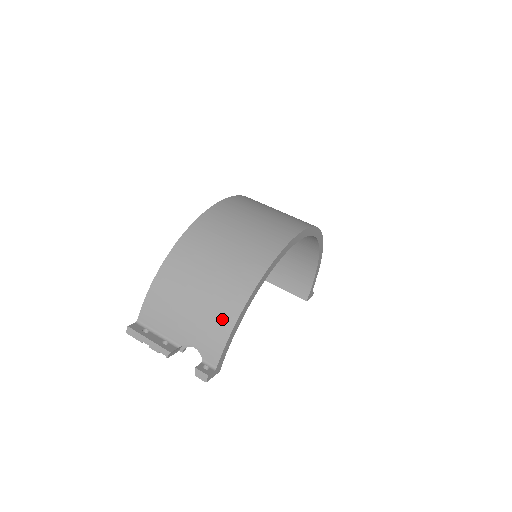
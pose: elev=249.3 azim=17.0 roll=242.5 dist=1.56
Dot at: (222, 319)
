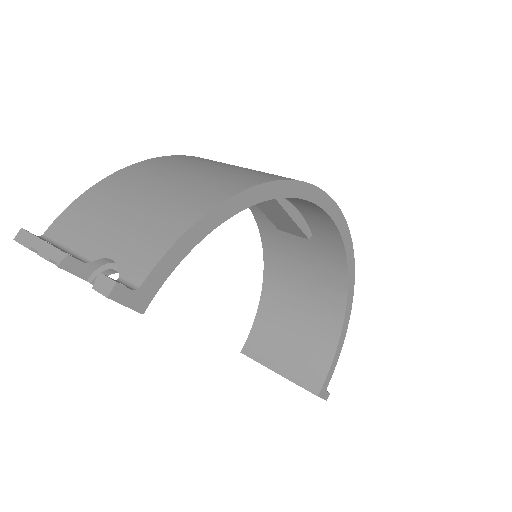
Dot at: (178, 216)
